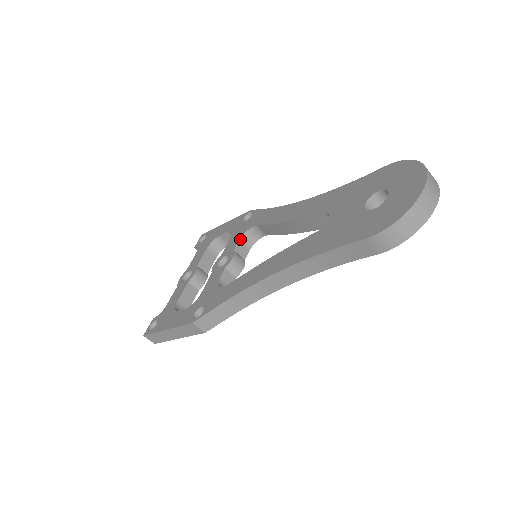
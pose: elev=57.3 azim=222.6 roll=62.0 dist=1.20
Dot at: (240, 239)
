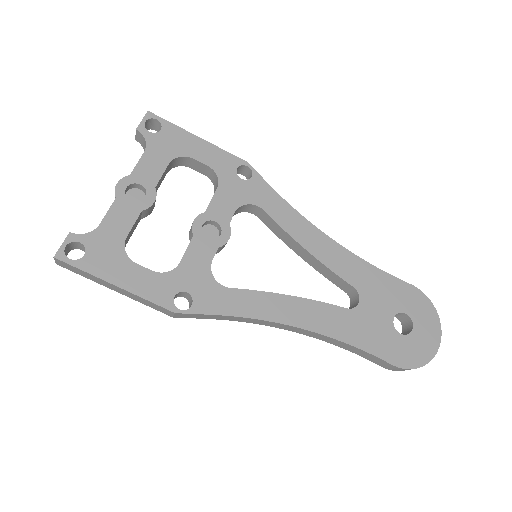
Dot at: (237, 209)
